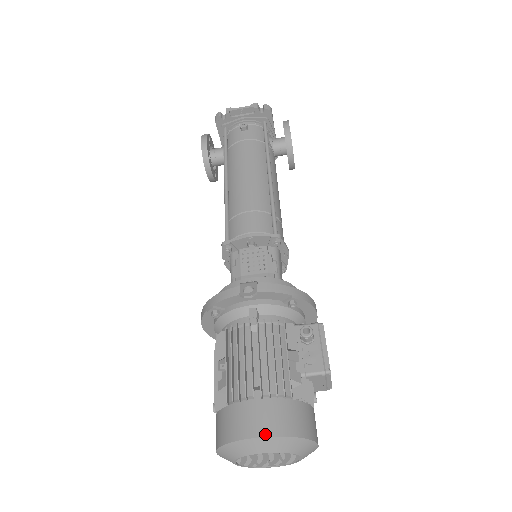
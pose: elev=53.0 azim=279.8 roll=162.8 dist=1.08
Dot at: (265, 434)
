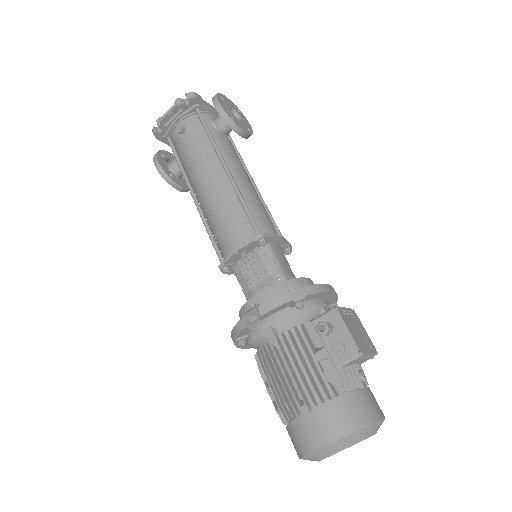
Dot at: (325, 443)
